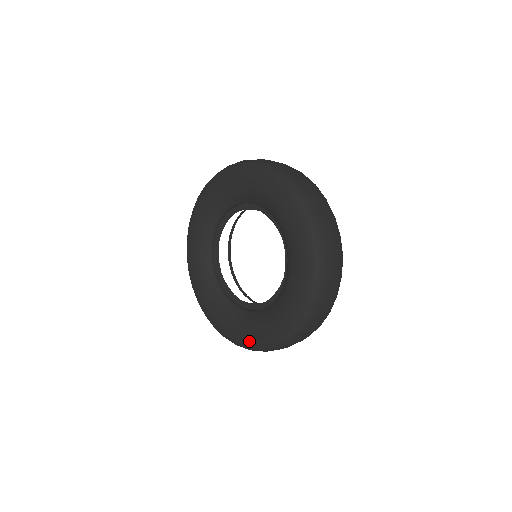
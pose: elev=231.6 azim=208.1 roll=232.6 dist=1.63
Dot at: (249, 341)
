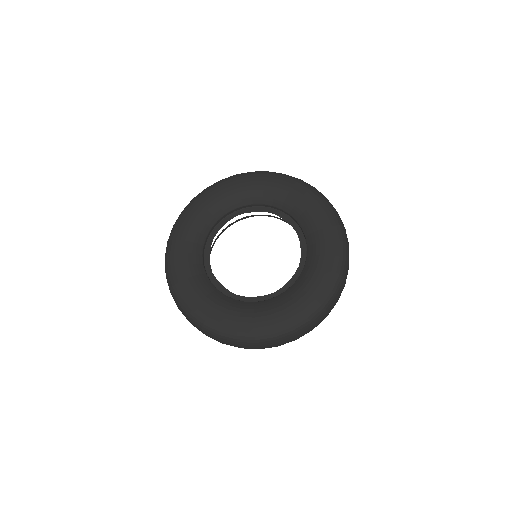
Dot at: (200, 312)
